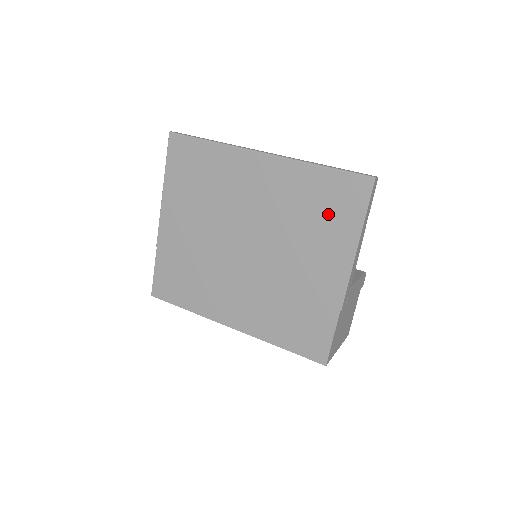
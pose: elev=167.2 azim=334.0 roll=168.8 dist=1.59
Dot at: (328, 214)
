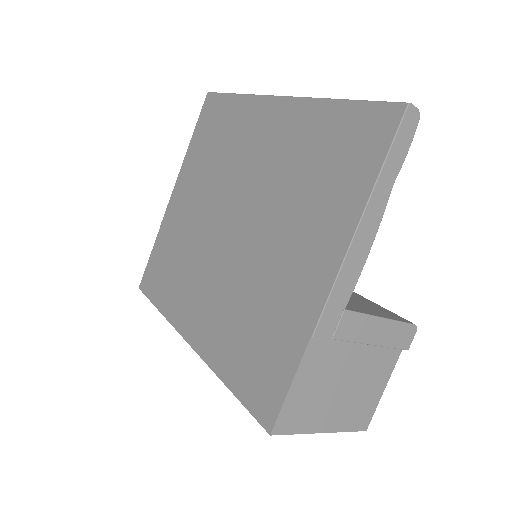
Dot at: (331, 170)
